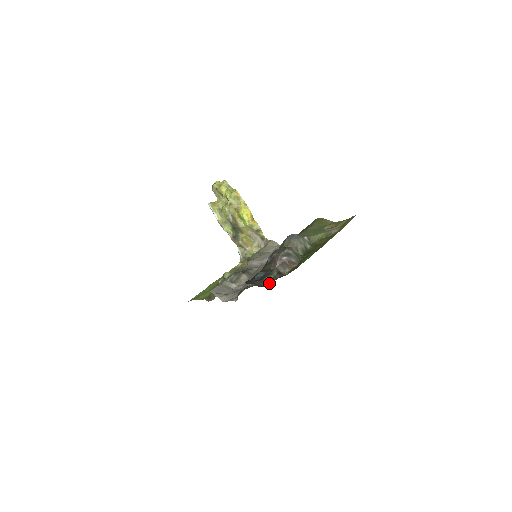
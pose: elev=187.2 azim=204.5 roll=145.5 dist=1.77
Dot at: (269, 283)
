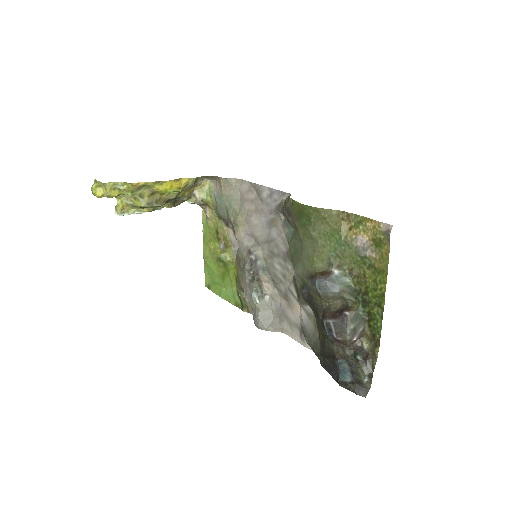
Dot at: (370, 382)
